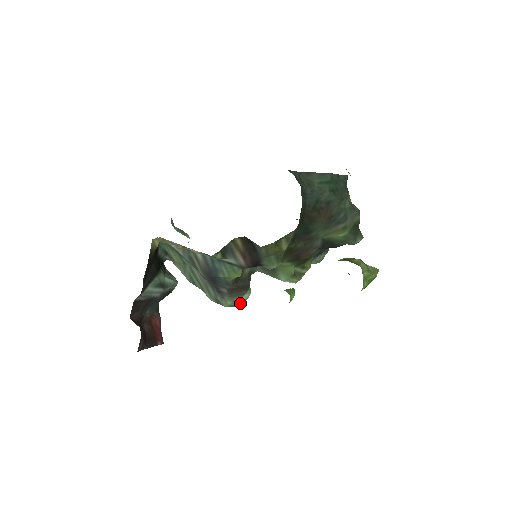
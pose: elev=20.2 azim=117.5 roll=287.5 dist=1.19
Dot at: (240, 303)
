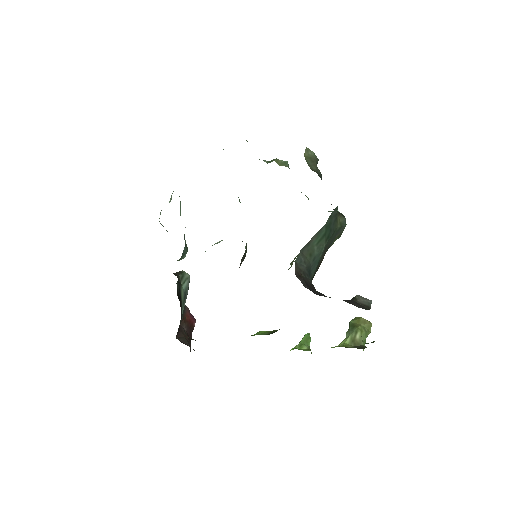
Dot at: occluded
